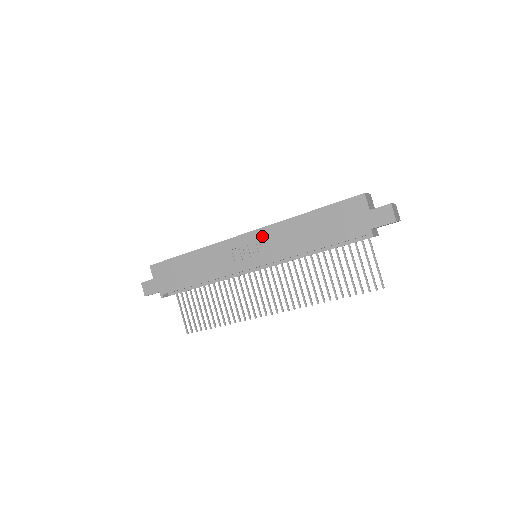
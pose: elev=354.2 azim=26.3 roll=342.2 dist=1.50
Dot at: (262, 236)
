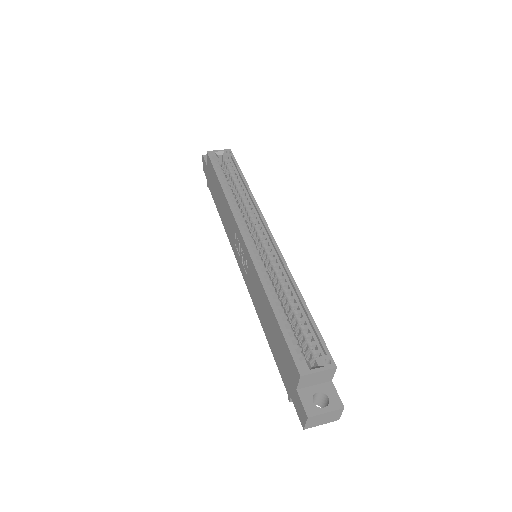
Dot at: (248, 261)
